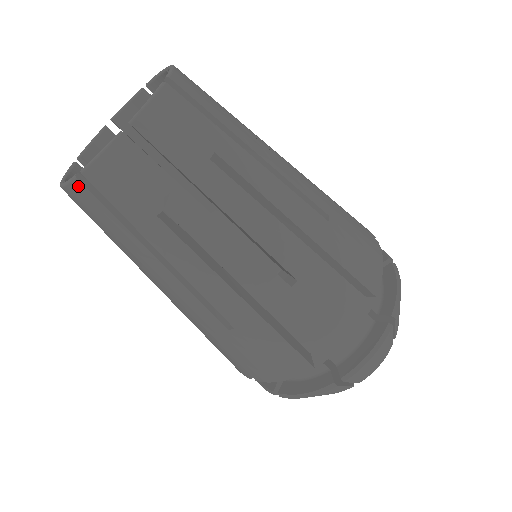
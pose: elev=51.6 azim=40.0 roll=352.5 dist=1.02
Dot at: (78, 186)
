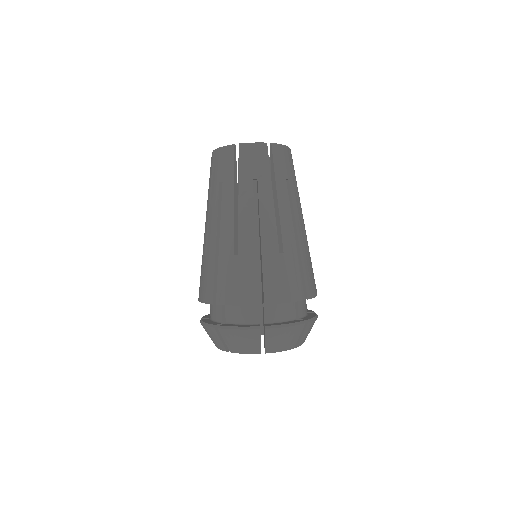
Dot at: (231, 148)
